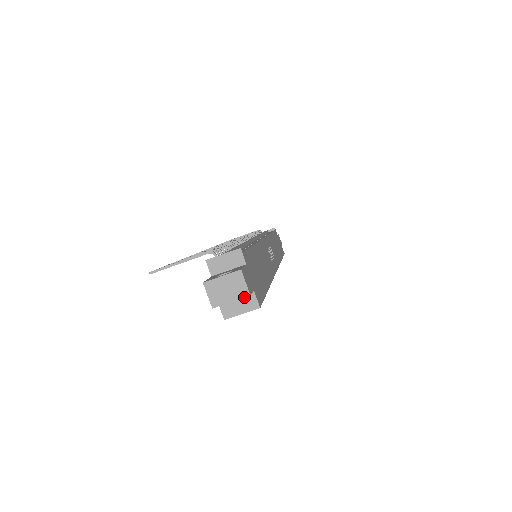
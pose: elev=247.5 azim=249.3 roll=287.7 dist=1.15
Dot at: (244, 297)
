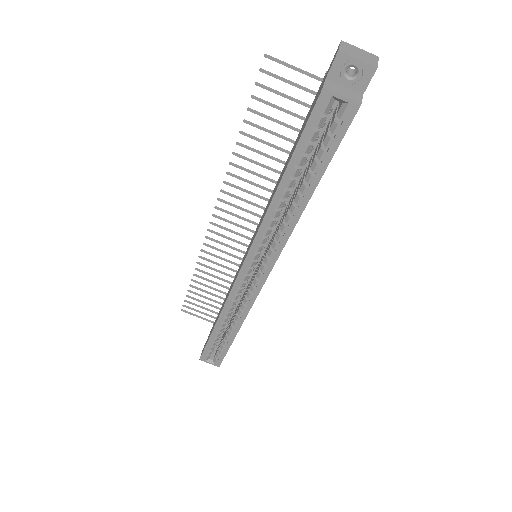
Dot at: (371, 65)
